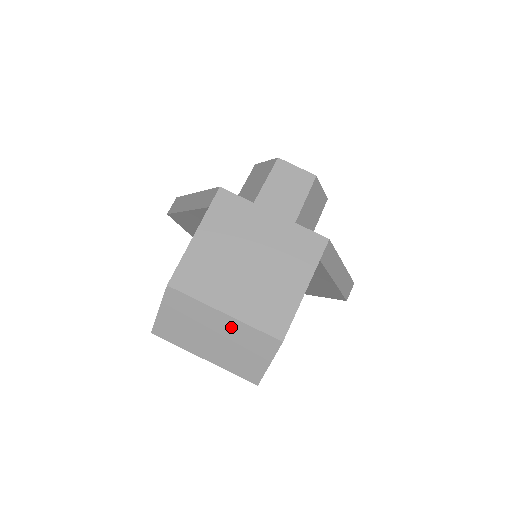
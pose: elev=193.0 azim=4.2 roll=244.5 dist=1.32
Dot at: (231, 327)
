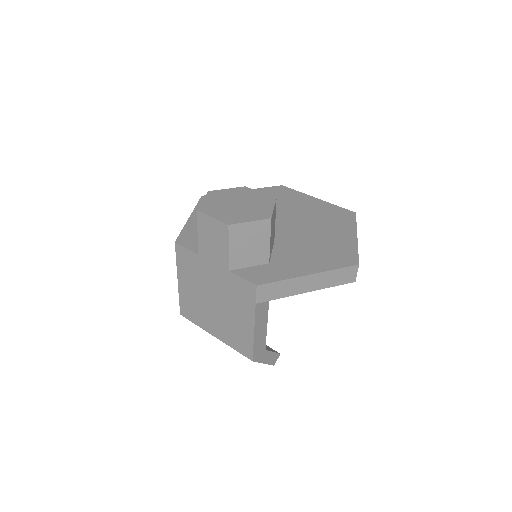
Dot at: occluded
